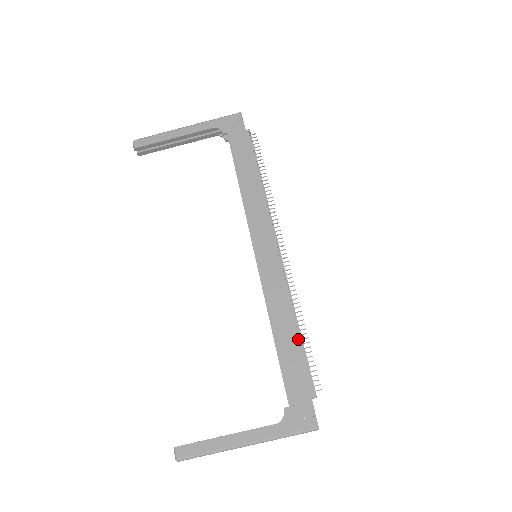
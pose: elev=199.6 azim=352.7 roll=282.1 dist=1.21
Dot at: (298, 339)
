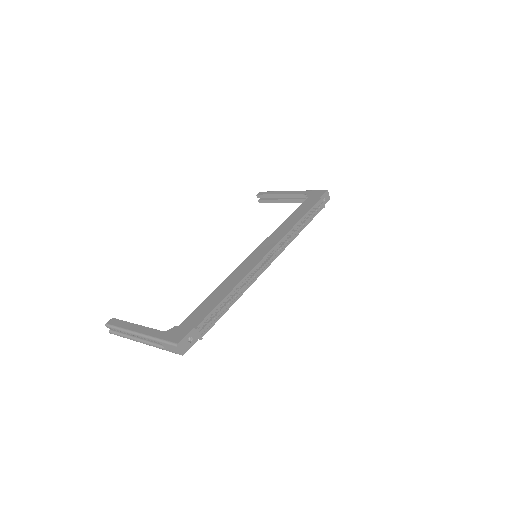
Dot at: (224, 297)
